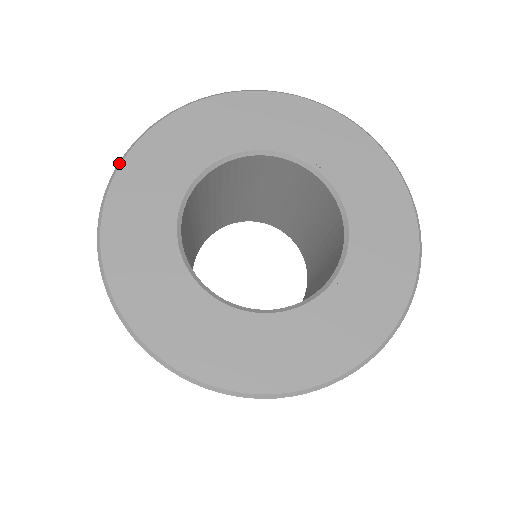
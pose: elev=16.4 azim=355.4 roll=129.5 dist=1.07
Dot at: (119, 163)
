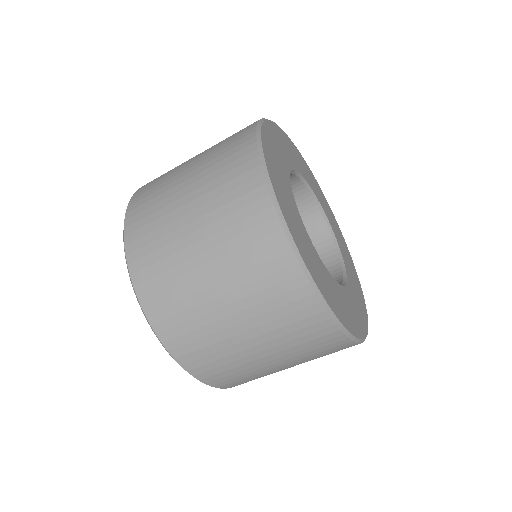
Dot at: (264, 165)
